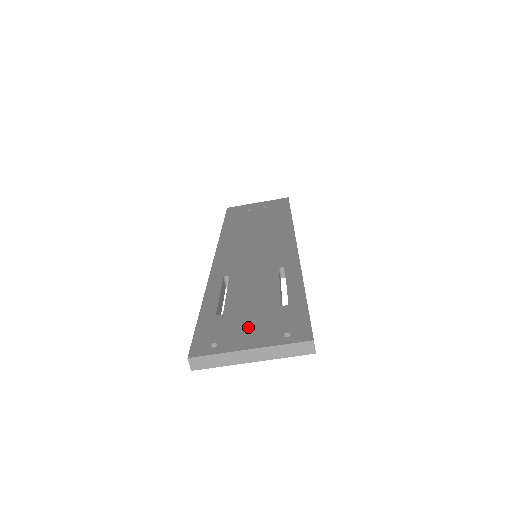
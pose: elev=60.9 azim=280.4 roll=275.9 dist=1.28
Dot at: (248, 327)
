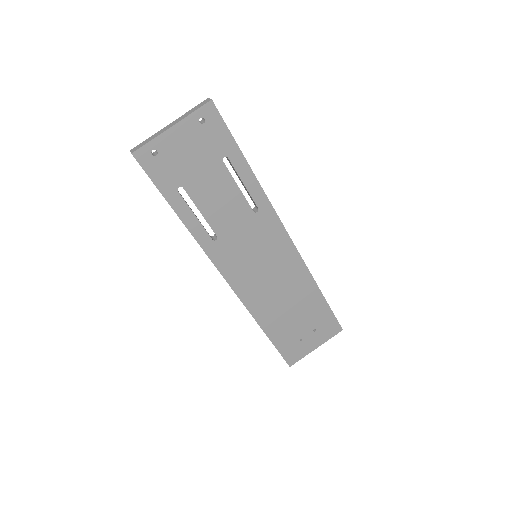
Dot at: occluded
